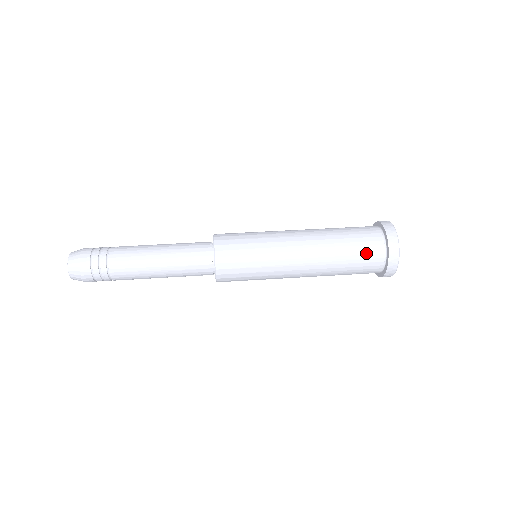
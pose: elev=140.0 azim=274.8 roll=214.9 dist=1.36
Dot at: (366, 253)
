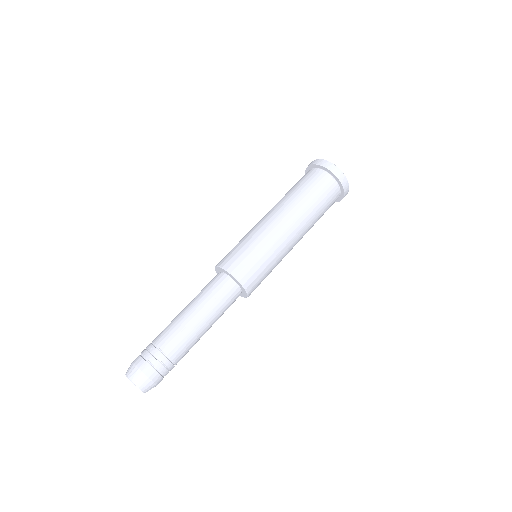
Dot at: (330, 205)
